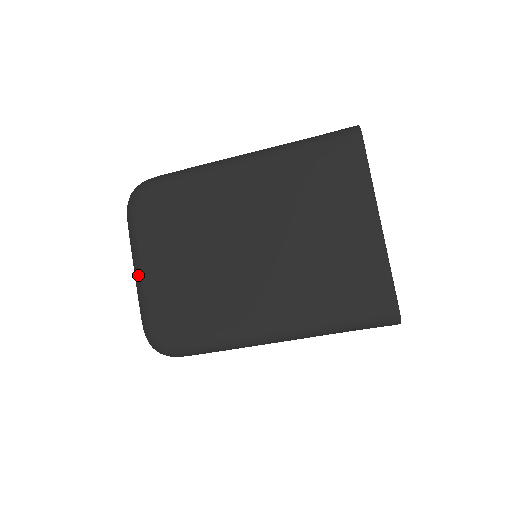
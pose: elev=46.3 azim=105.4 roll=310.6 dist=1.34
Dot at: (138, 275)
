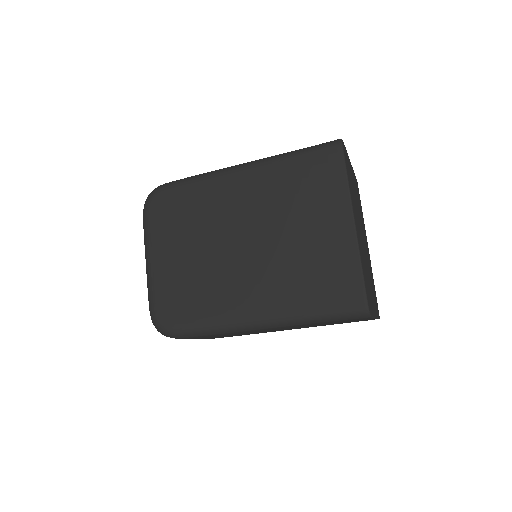
Dot at: (148, 266)
